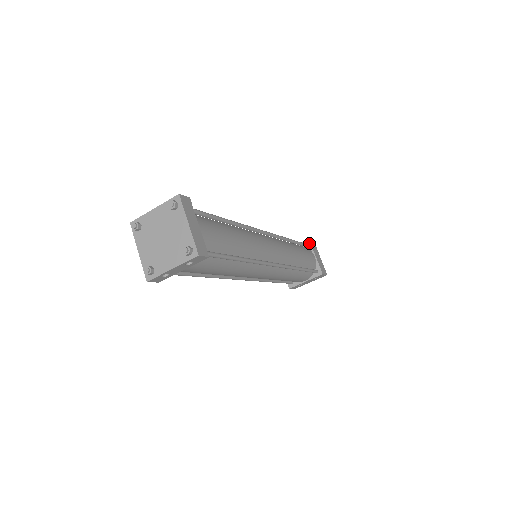
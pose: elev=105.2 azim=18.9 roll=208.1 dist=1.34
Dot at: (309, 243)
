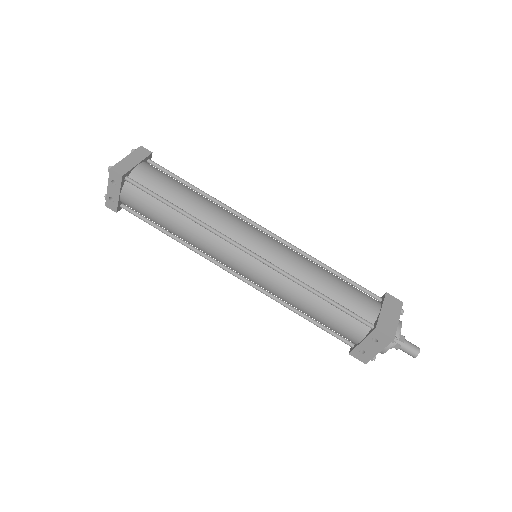
Dot at: (384, 296)
